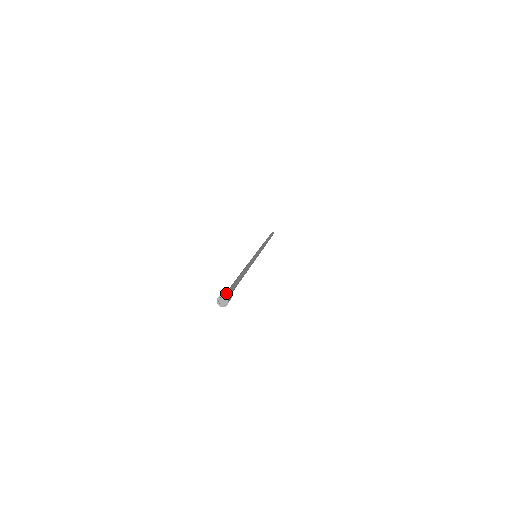
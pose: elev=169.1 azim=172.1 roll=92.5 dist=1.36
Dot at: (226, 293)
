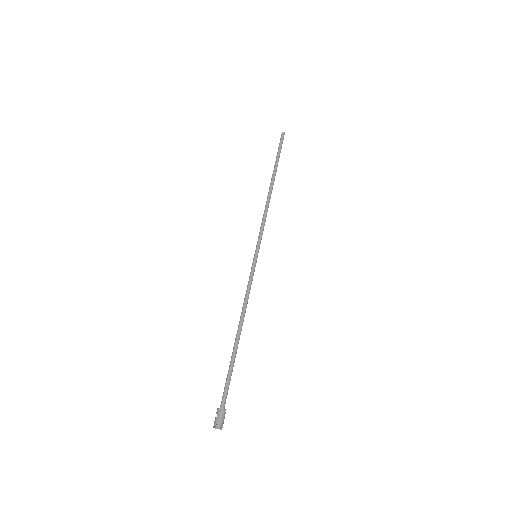
Dot at: (217, 417)
